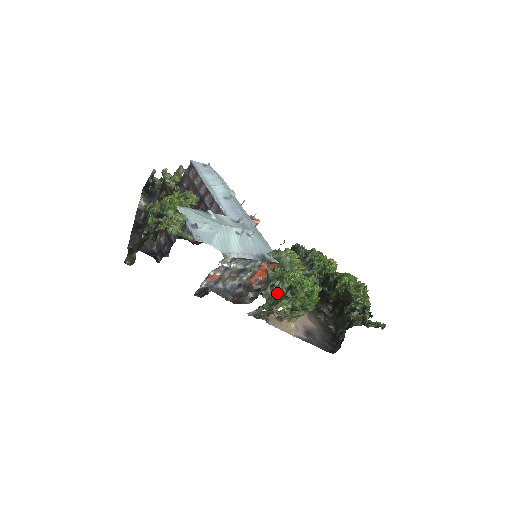
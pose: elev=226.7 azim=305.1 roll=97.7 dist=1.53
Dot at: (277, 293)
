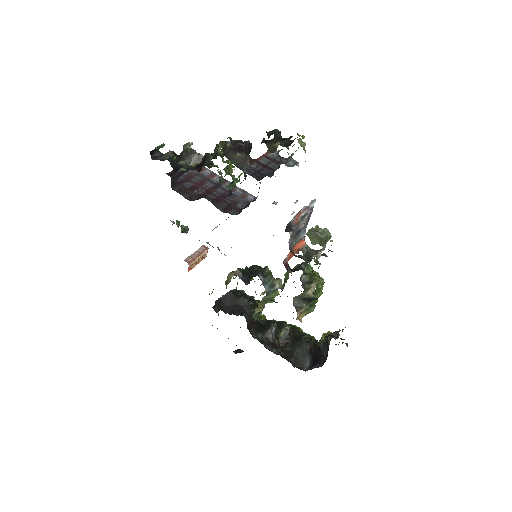
Dot at: occluded
